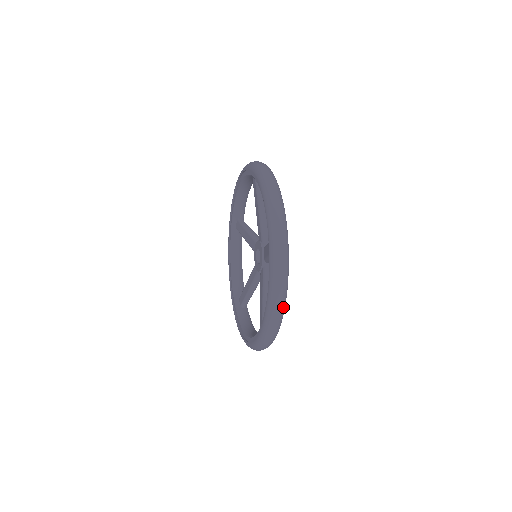
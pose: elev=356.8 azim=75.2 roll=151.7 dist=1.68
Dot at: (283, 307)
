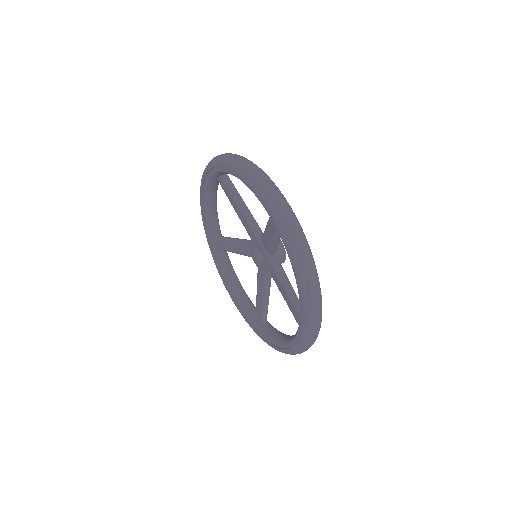
Dot at: occluded
